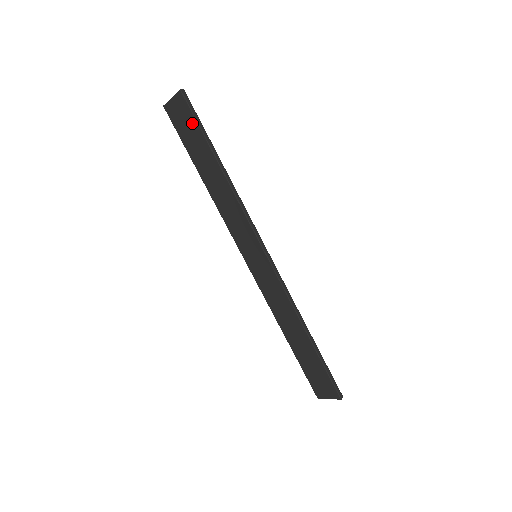
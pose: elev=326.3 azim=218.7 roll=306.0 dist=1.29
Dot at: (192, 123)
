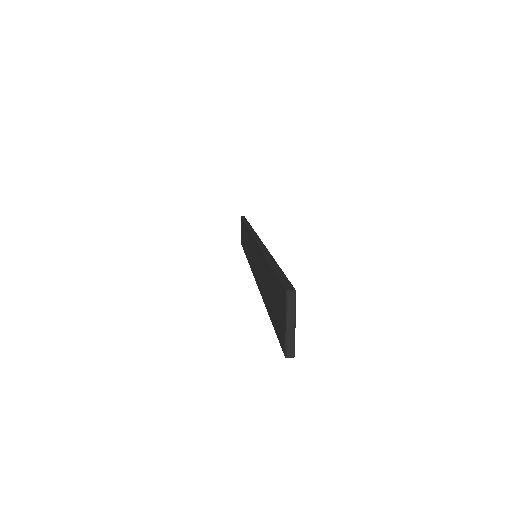
Dot at: (242, 225)
